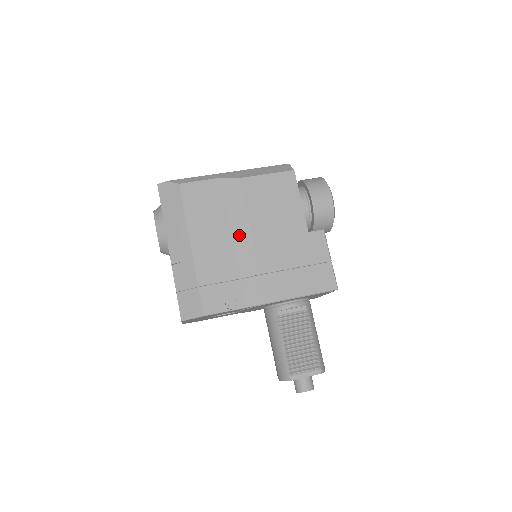
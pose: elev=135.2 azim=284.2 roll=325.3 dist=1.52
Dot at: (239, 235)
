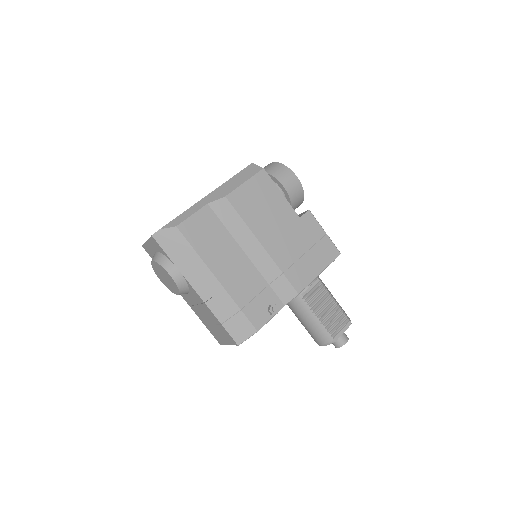
Dot at: (250, 248)
